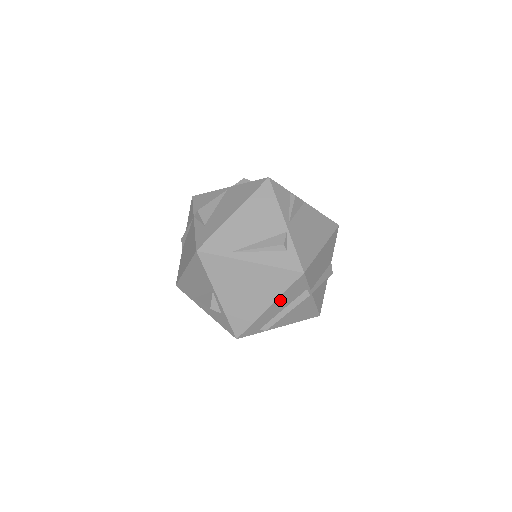
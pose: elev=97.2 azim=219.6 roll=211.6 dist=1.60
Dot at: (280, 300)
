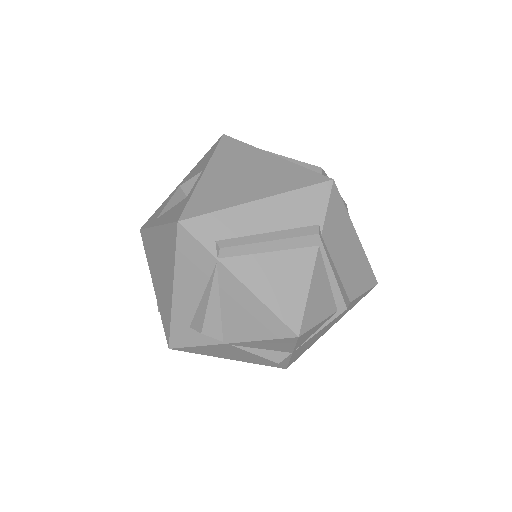
Dot at: (278, 203)
